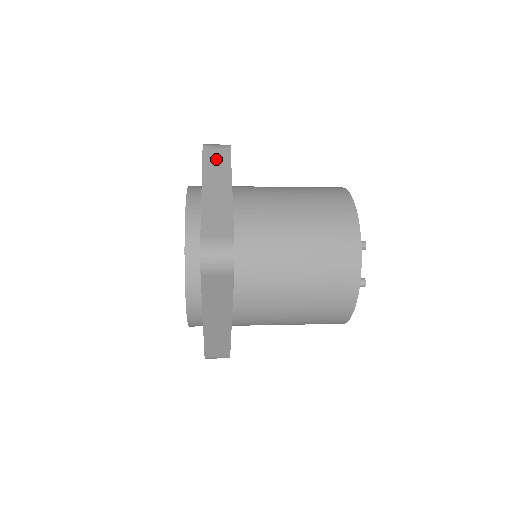
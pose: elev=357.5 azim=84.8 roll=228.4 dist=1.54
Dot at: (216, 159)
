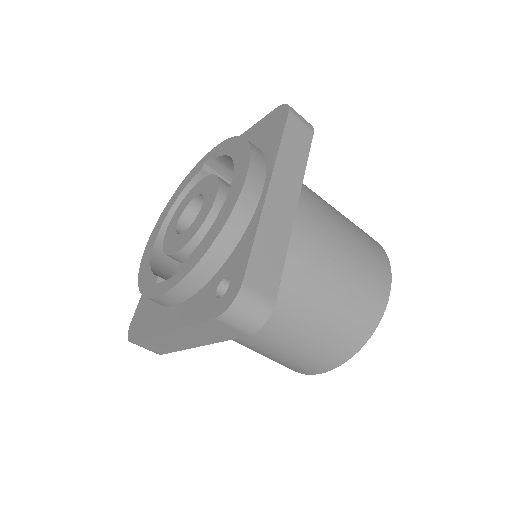
Dot at: occluded
